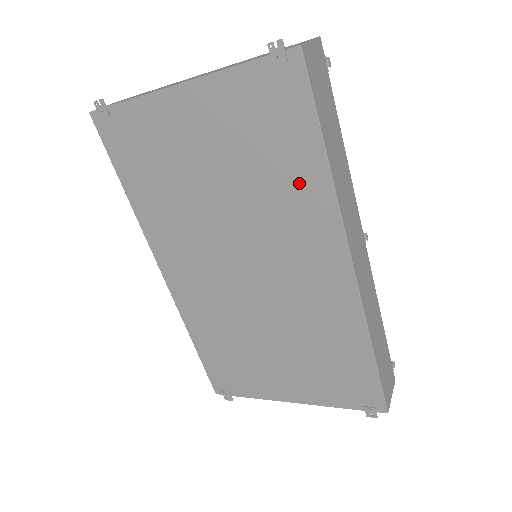
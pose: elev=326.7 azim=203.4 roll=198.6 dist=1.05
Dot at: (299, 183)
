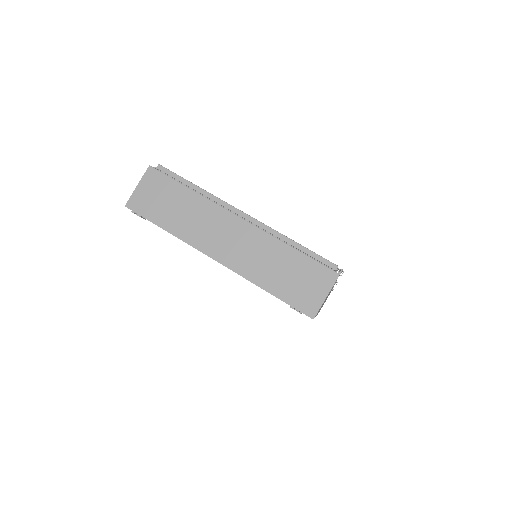
Dot at: occluded
